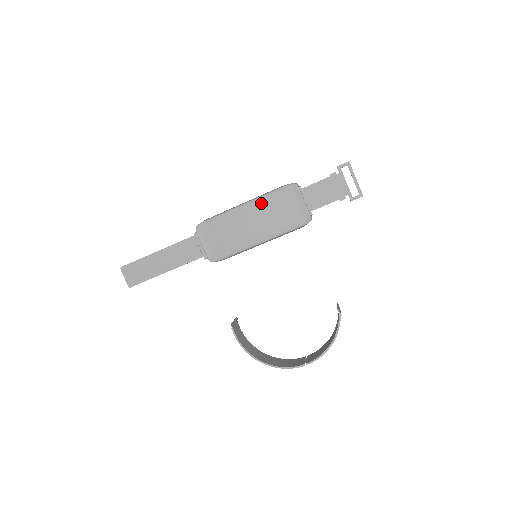
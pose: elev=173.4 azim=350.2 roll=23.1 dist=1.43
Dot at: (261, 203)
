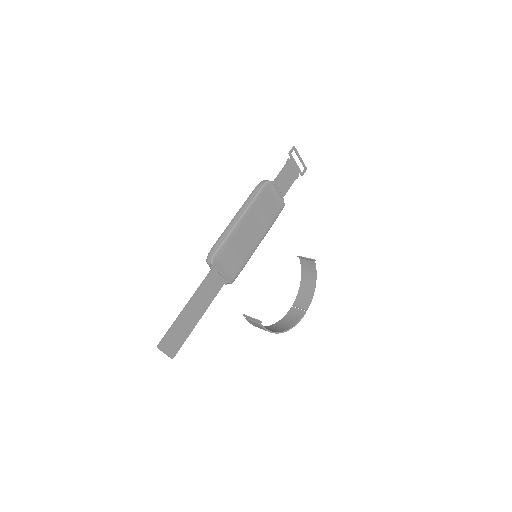
Dot at: (252, 210)
